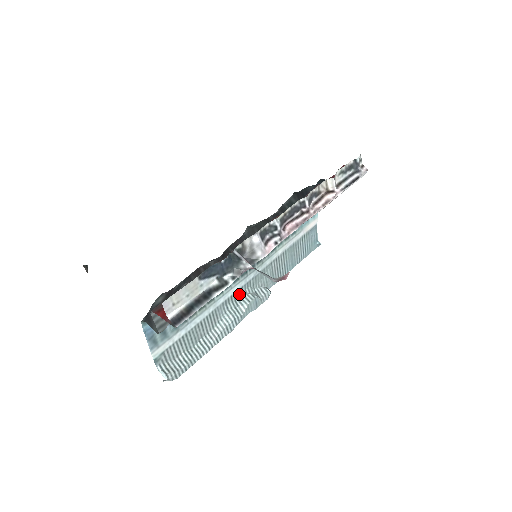
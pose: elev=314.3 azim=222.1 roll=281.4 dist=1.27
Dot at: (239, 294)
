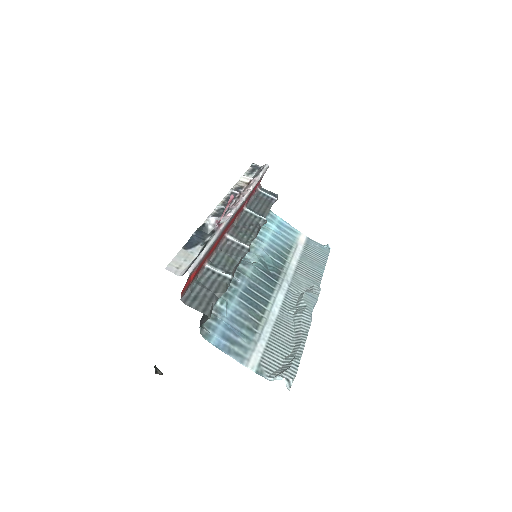
Dot at: (290, 301)
